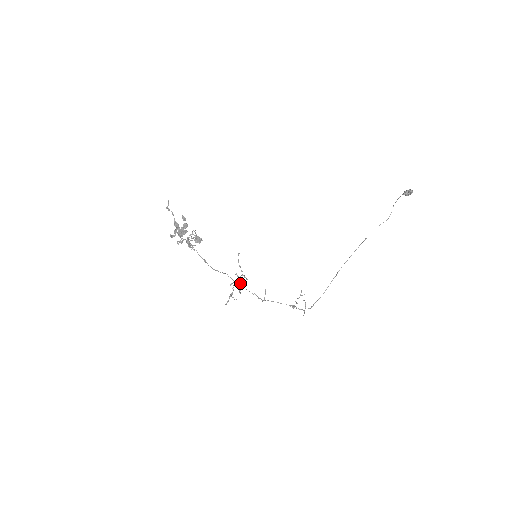
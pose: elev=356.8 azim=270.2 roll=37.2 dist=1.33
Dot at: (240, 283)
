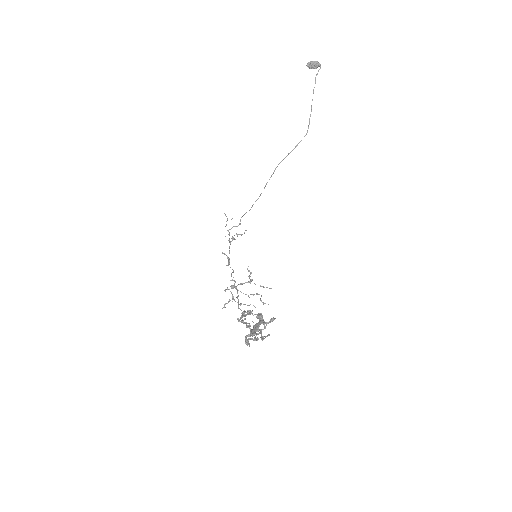
Dot at: (258, 294)
